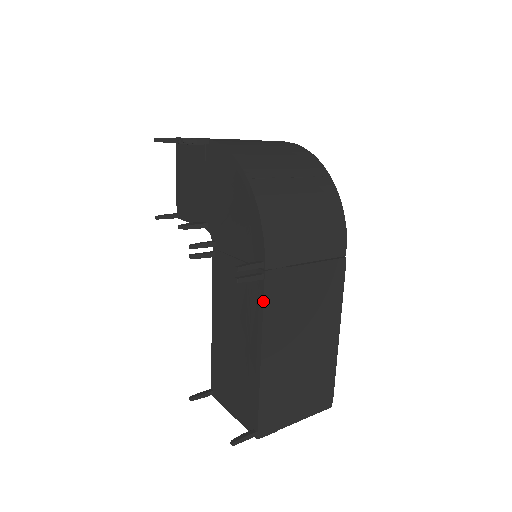
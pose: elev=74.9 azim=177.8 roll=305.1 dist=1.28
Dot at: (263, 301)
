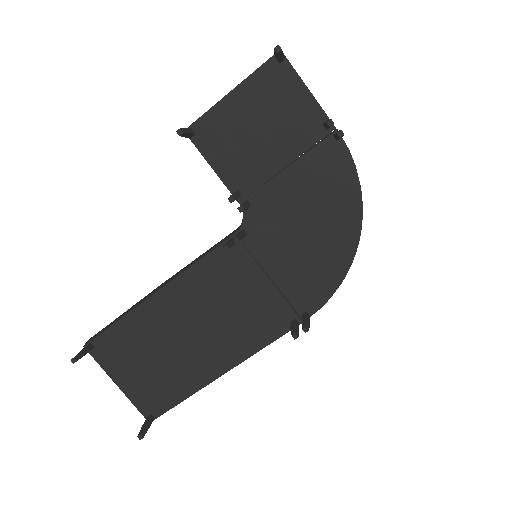
Dot at: occluded
